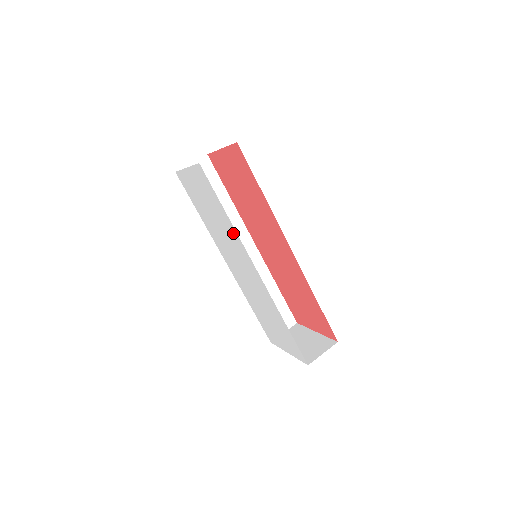
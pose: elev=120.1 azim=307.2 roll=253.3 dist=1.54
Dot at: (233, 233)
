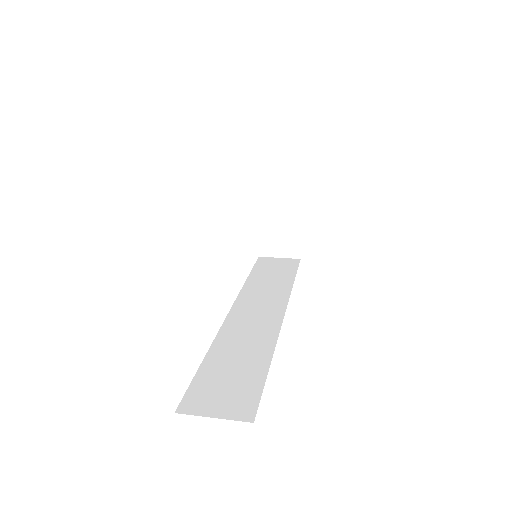
Dot at: occluded
